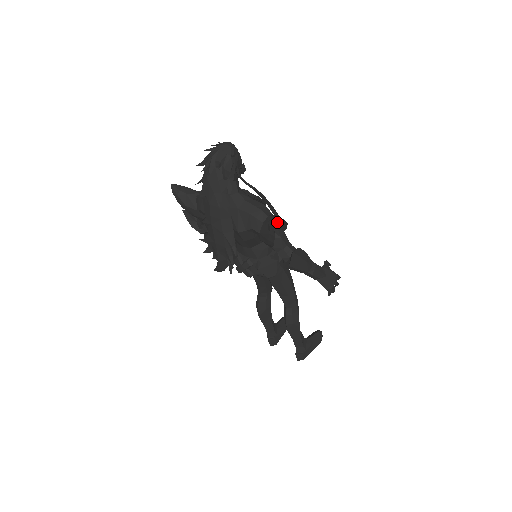
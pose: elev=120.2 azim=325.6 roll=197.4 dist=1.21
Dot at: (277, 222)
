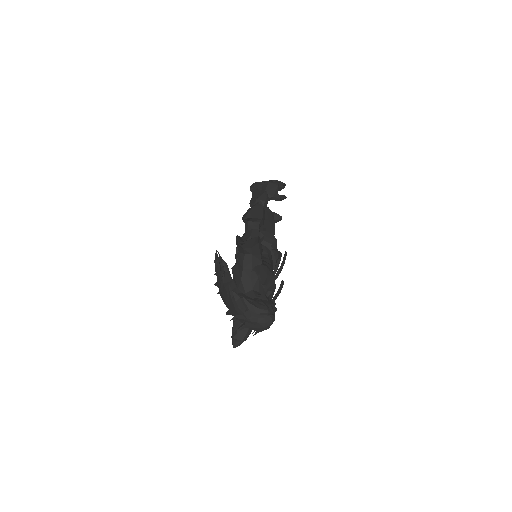
Dot at: (241, 338)
